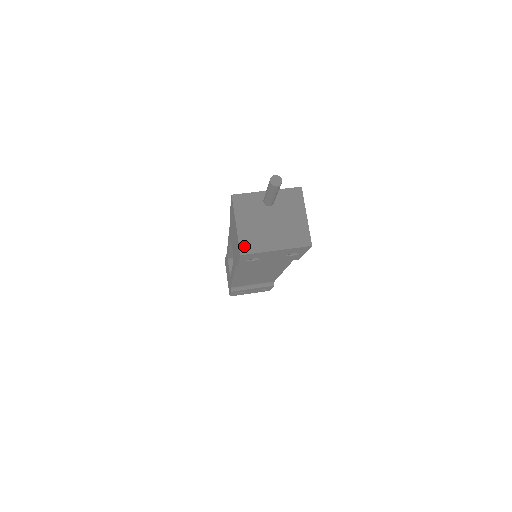
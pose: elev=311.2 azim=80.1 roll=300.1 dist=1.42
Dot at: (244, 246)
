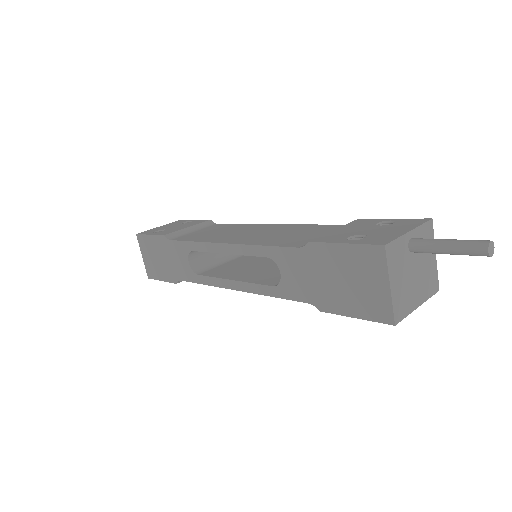
Dot at: (397, 313)
